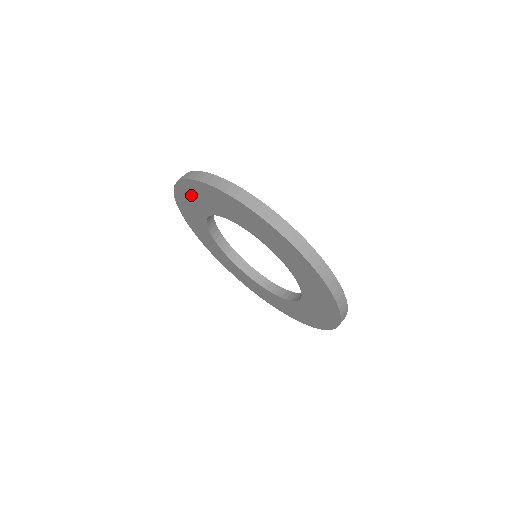
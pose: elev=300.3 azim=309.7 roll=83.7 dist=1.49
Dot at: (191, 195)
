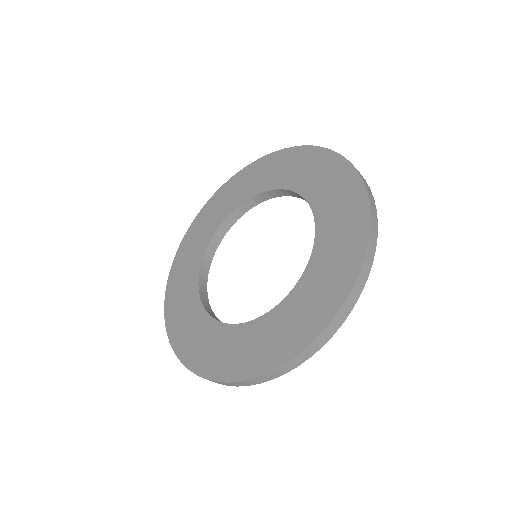
Dot at: (247, 179)
